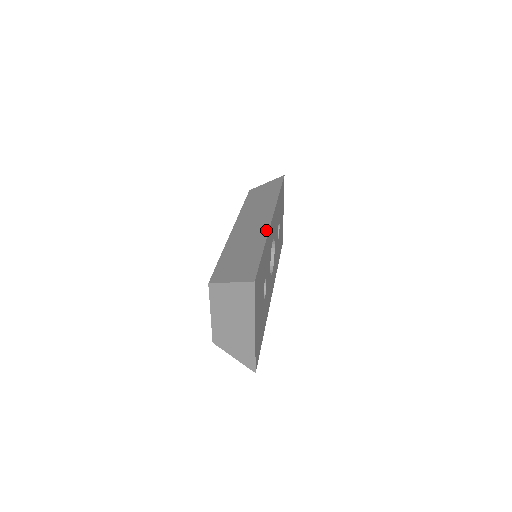
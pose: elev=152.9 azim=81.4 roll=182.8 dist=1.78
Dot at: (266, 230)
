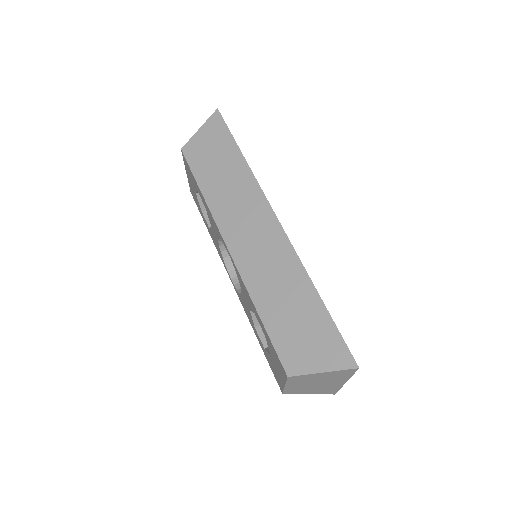
Dot at: (293, 255)
